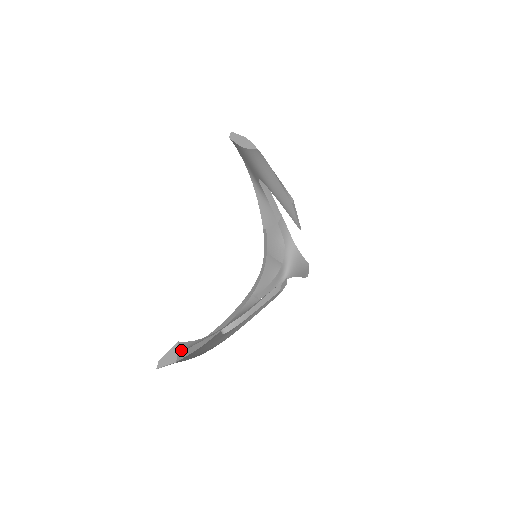
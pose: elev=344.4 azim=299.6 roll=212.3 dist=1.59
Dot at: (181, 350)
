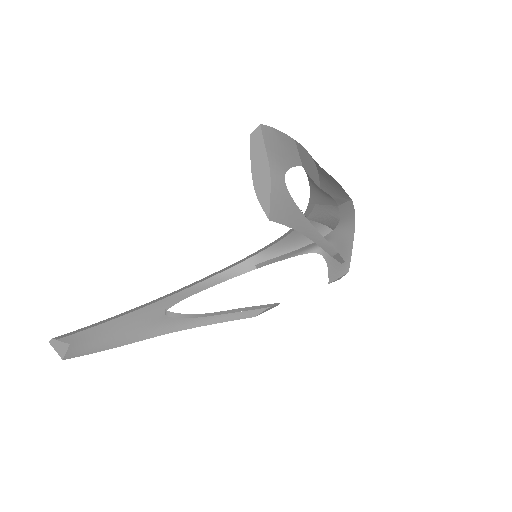
Dot at: occluded
